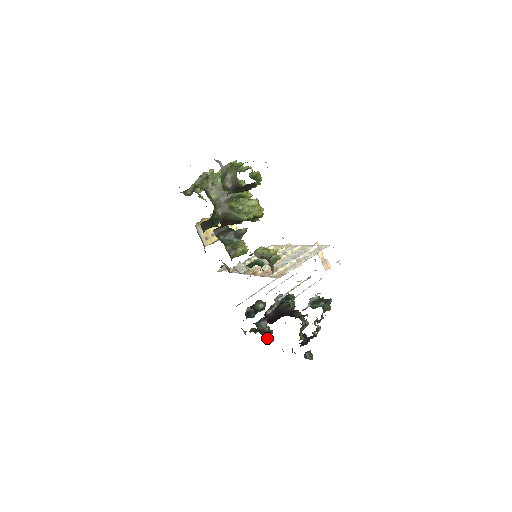
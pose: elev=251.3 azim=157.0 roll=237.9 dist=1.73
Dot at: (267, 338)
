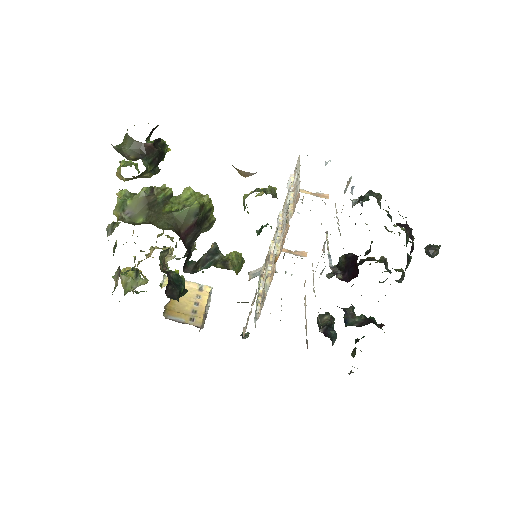
Dot at: (376, 324)
